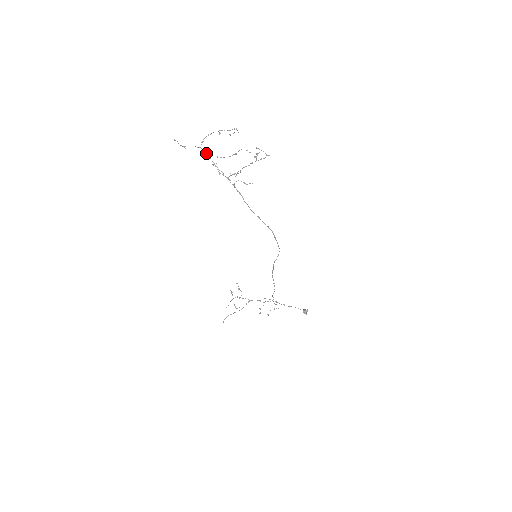
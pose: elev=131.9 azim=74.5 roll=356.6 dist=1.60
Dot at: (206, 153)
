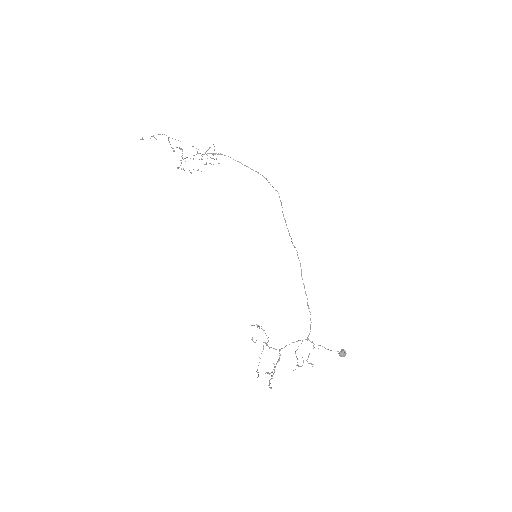
Dot at: occluded
